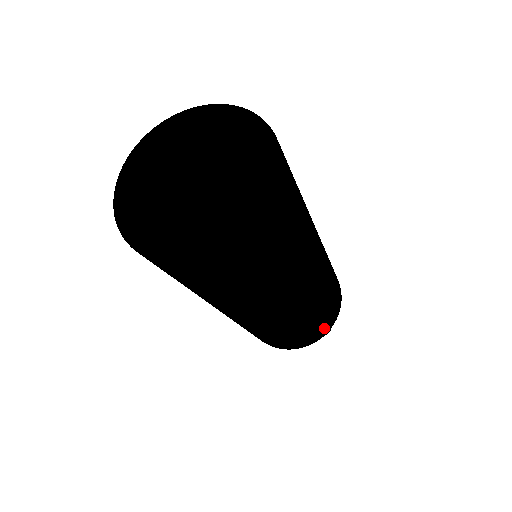
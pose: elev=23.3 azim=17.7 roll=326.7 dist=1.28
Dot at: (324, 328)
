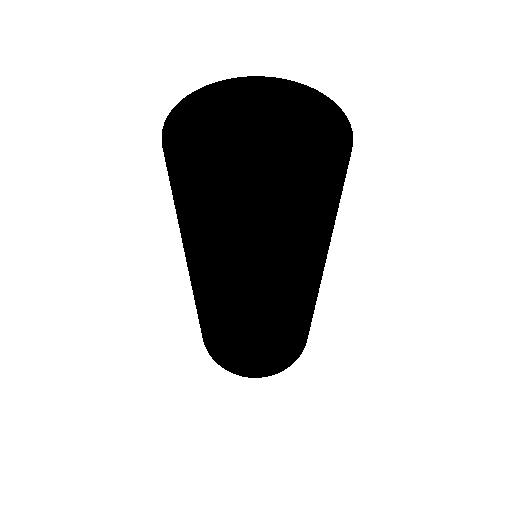
Dot at: (243, 369)
